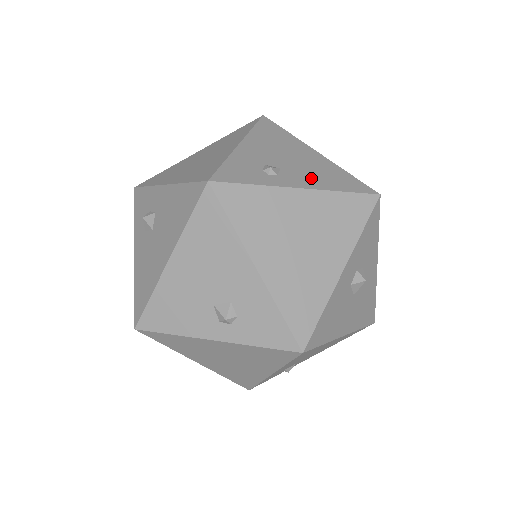
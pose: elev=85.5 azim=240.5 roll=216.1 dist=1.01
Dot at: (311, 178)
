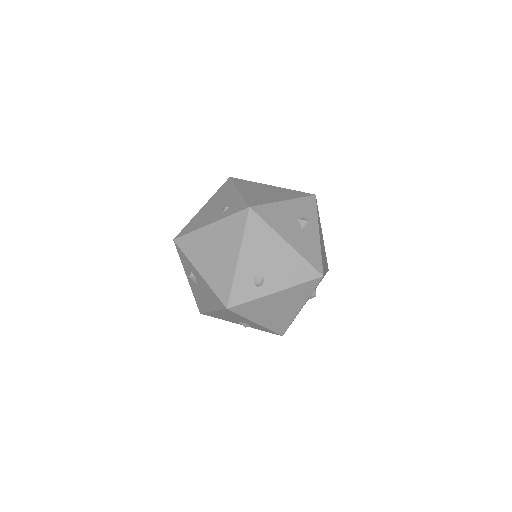
Dot at: (282, 279)
